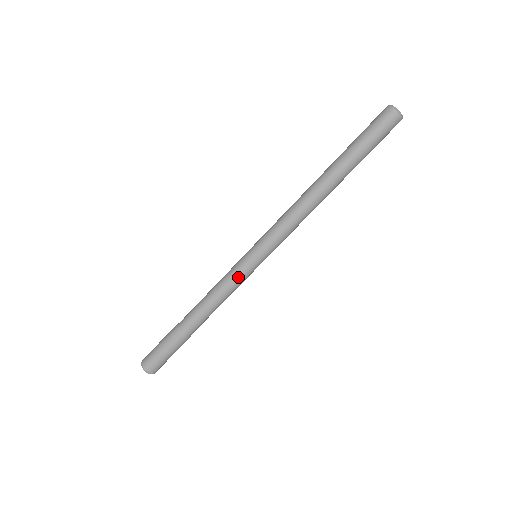
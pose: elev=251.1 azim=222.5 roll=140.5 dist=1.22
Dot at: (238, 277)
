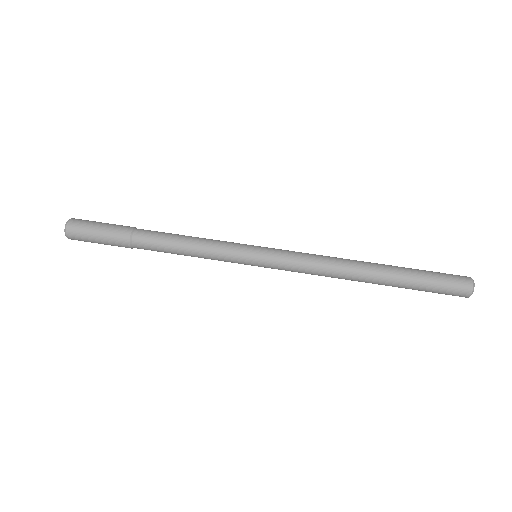
Dot at: (228, 243)
